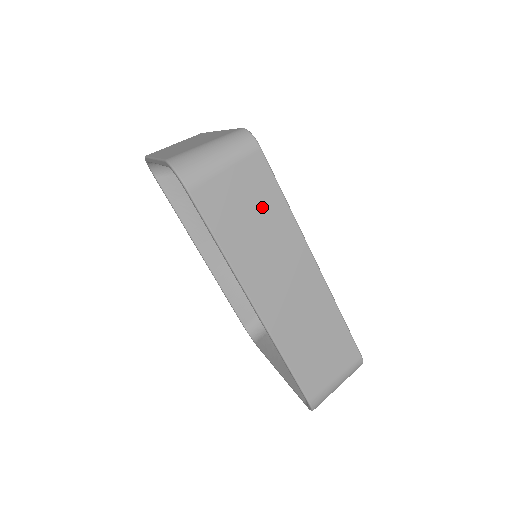
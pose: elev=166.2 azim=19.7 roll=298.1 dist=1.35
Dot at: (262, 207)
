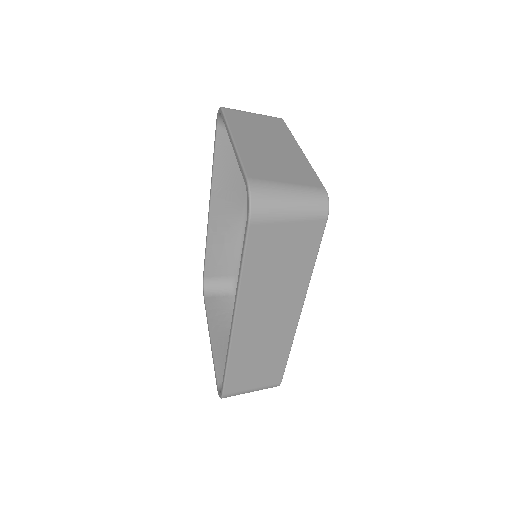
Dot at: (294, 260)
